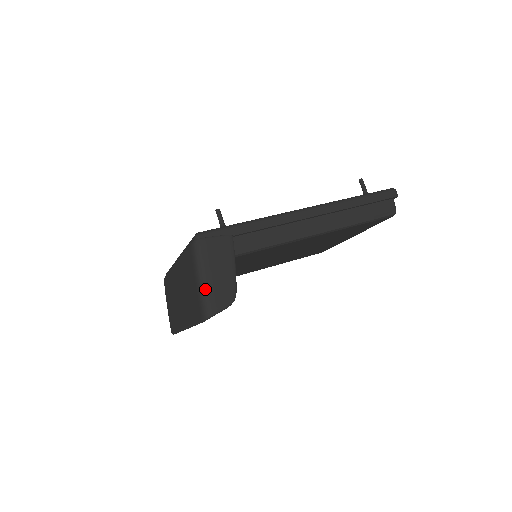
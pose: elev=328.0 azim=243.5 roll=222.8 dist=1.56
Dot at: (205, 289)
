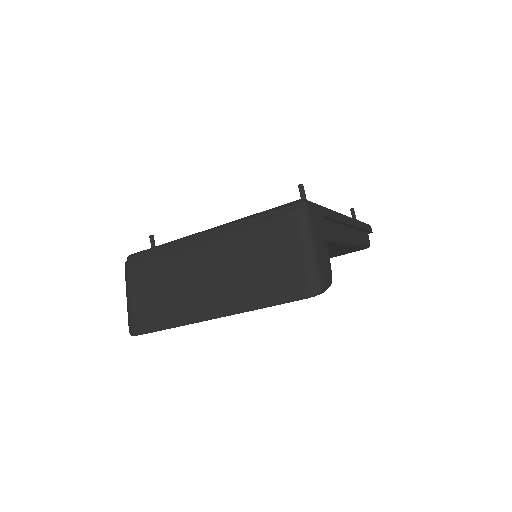
Dot at: (317, 260)
